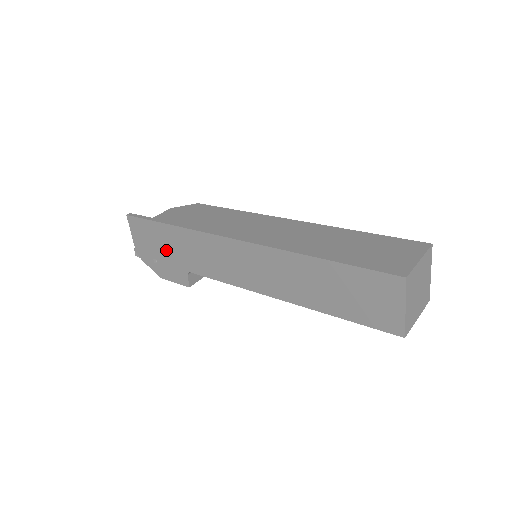
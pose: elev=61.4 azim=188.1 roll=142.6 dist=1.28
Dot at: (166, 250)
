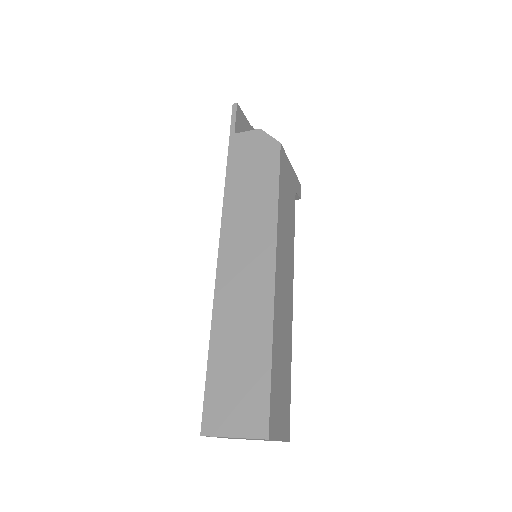
Dot at: occluded
